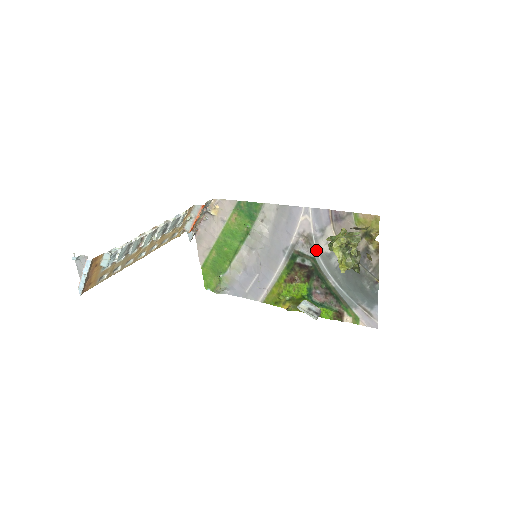
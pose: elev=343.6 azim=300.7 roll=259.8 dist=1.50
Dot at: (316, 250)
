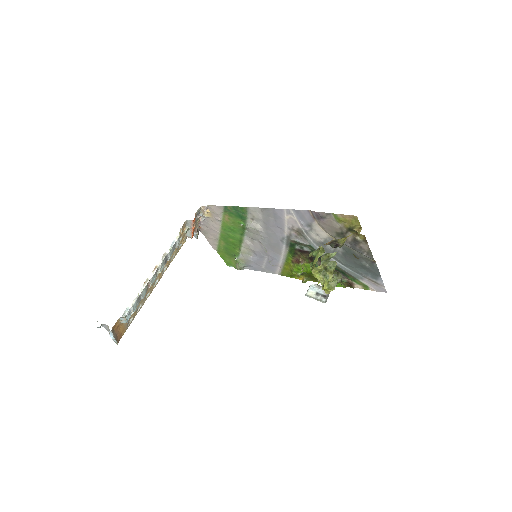
Dot at: (310, 240)
